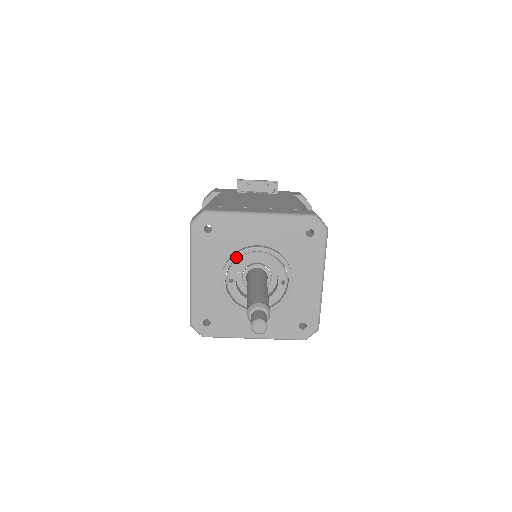
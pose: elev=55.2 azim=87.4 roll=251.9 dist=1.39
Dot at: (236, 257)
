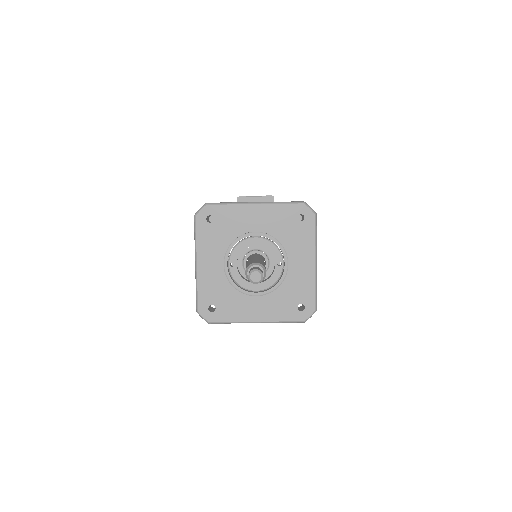
Dot at: (236, 242)
